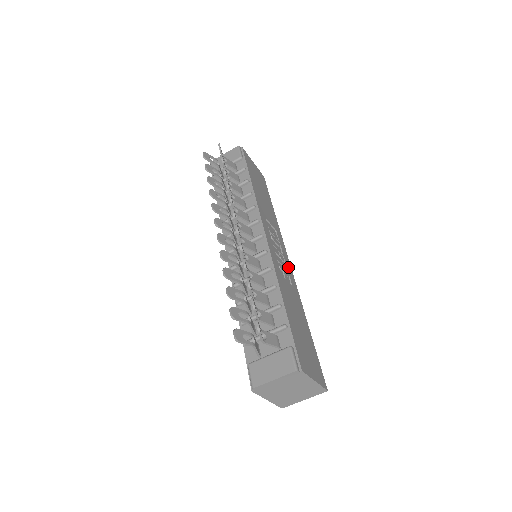
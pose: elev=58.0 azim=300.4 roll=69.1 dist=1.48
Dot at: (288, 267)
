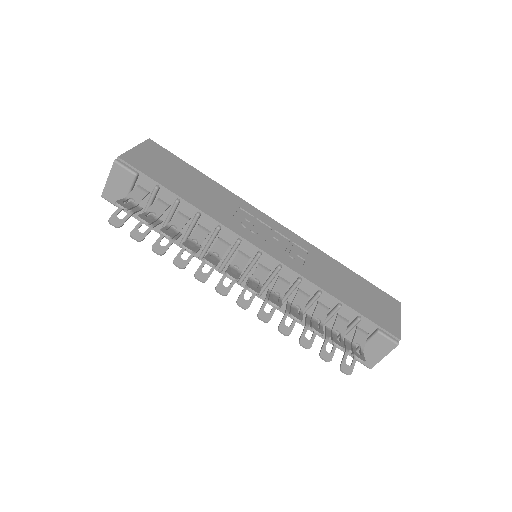
Dot at: (285, 233)
